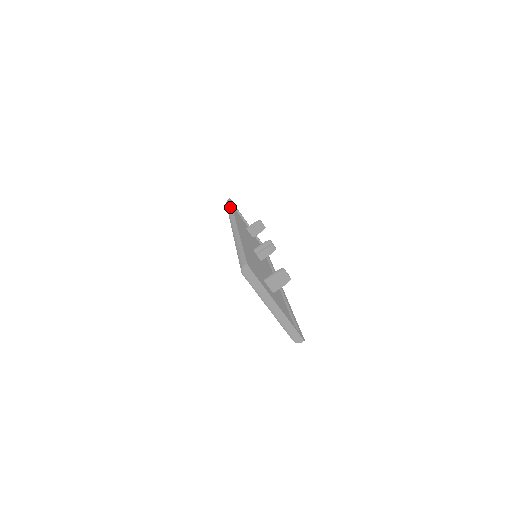
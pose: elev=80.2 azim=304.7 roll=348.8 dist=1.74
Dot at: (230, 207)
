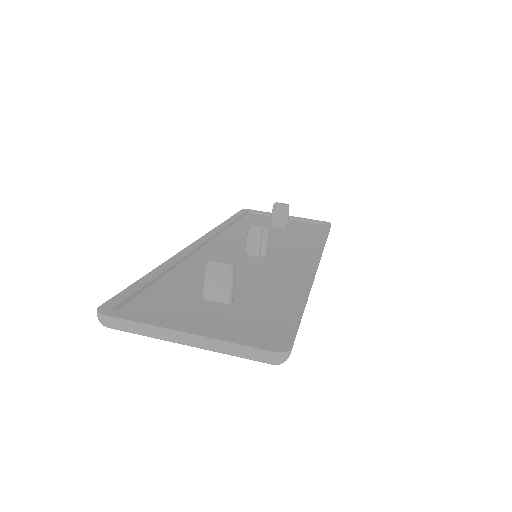
Dot at: occluded
